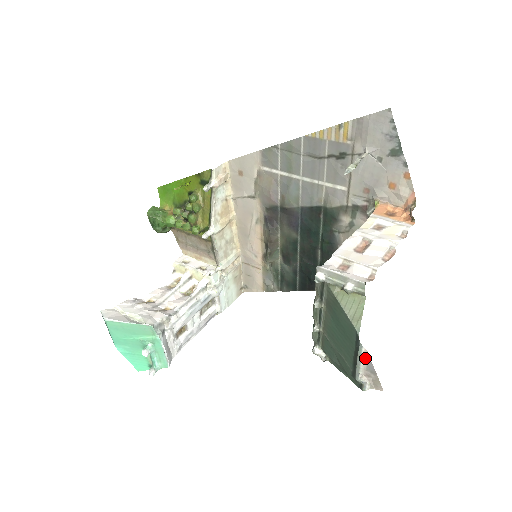
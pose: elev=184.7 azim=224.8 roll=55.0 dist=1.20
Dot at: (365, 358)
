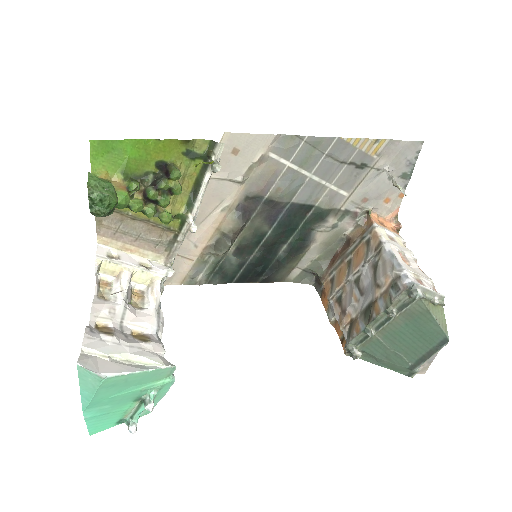
Dot at: (435, 354)
